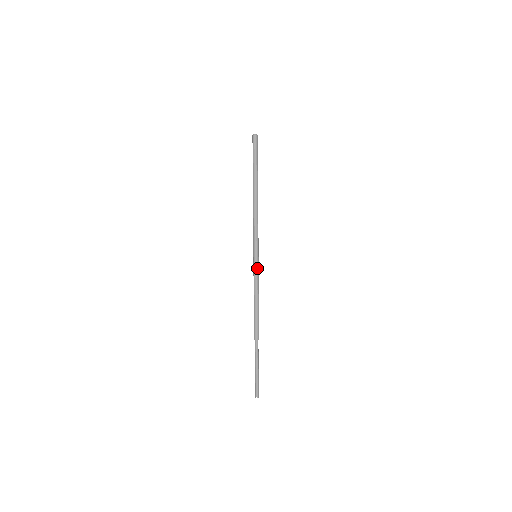
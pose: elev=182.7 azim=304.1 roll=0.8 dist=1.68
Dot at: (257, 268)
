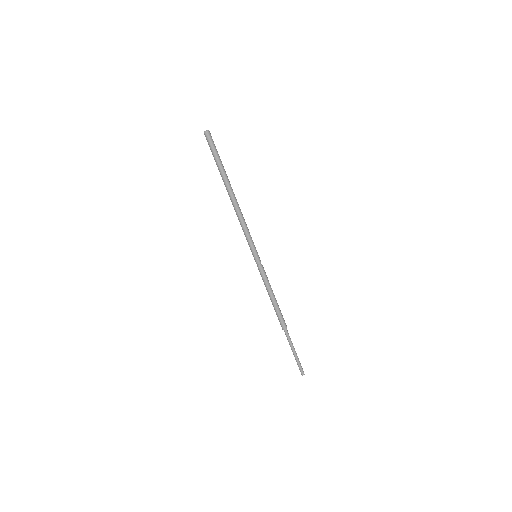
Dot at: (262, 267)
